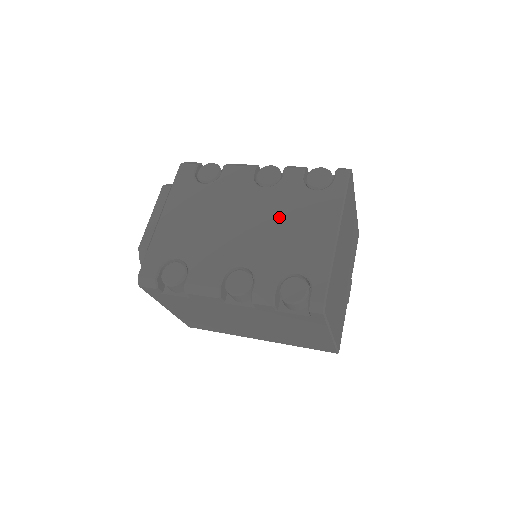
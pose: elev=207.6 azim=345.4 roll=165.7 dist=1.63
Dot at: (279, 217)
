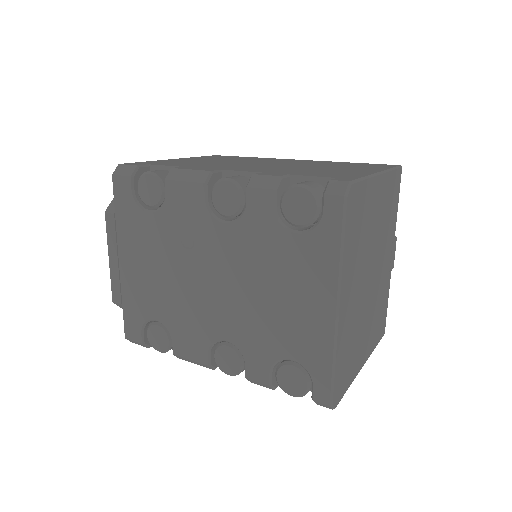
Dot at: (255, 276)
